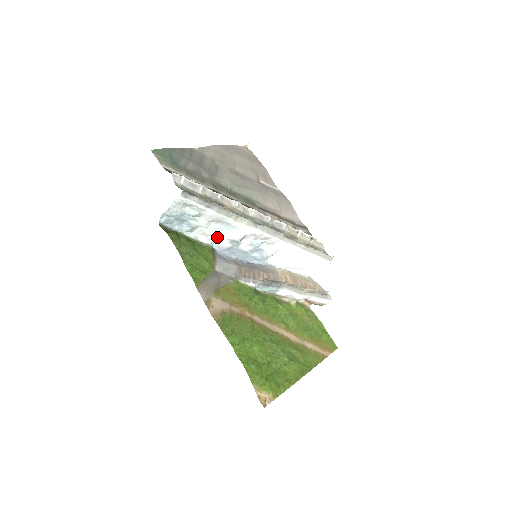
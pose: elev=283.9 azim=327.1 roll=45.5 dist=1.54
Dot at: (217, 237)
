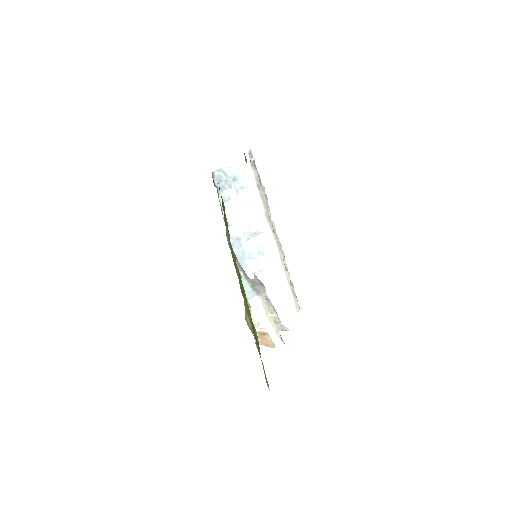
Dot at: (238, 220)
